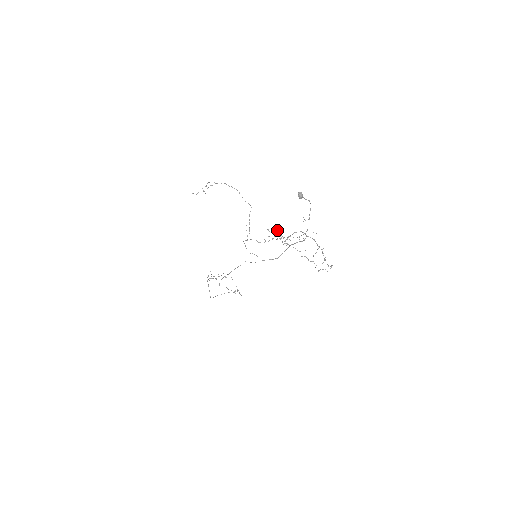
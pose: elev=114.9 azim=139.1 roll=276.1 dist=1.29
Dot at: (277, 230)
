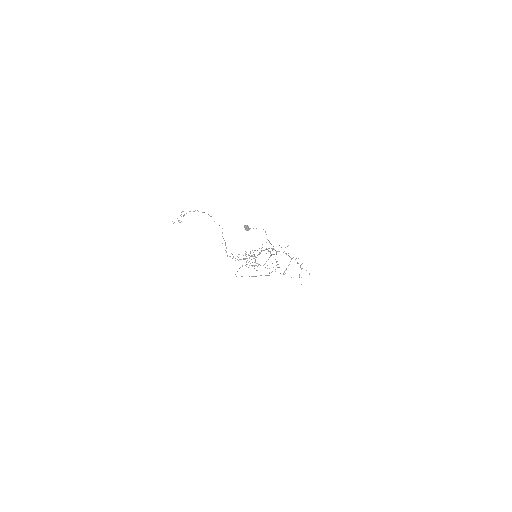
Dot at: occluded
